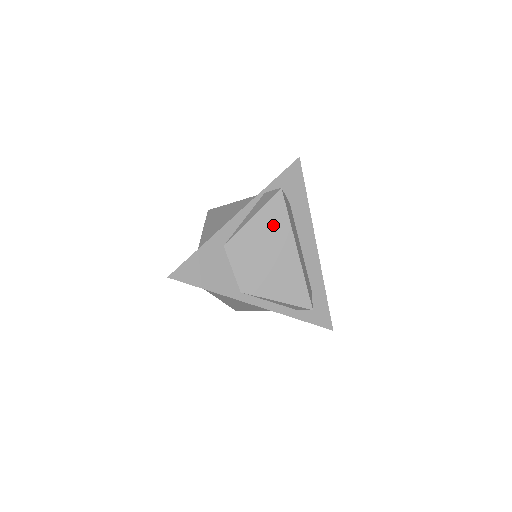
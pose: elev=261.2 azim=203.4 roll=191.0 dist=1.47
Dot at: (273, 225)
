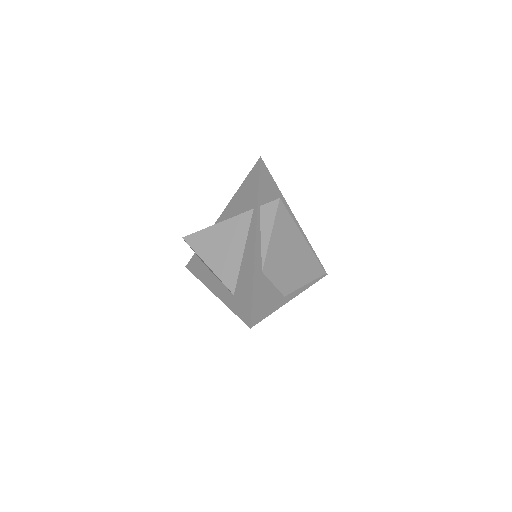
Dot at: (285, 231)
